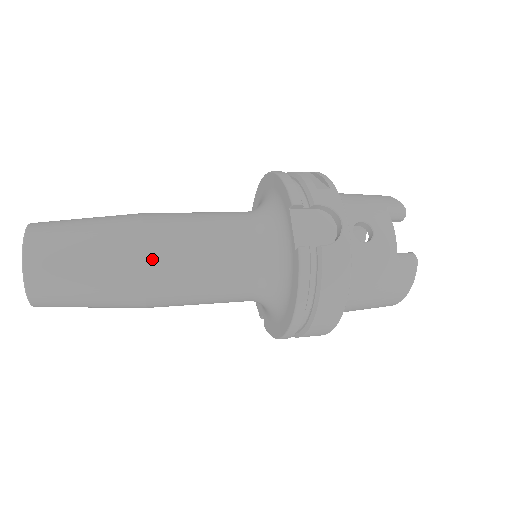
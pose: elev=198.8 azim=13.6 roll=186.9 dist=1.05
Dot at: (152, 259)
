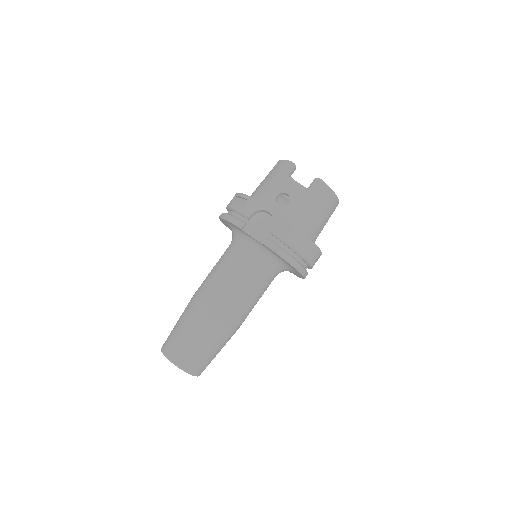
Dot at: (217, 311)
